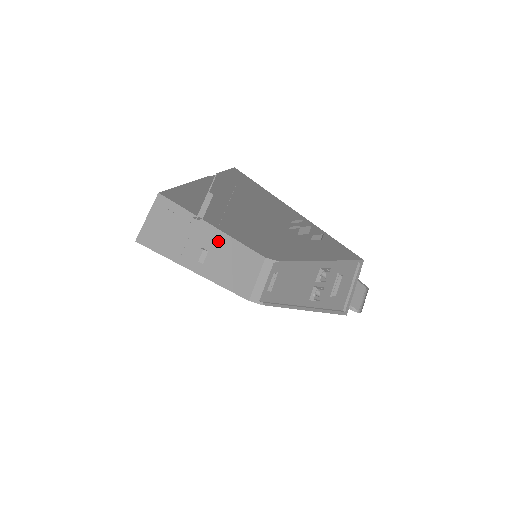
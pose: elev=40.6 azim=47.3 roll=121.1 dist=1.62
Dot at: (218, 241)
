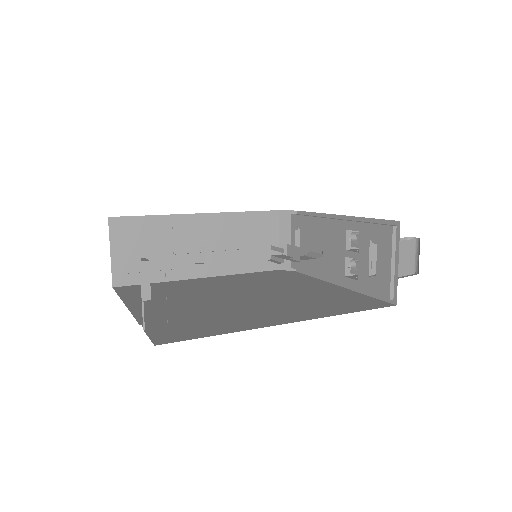
Dot at: (211, 227)
